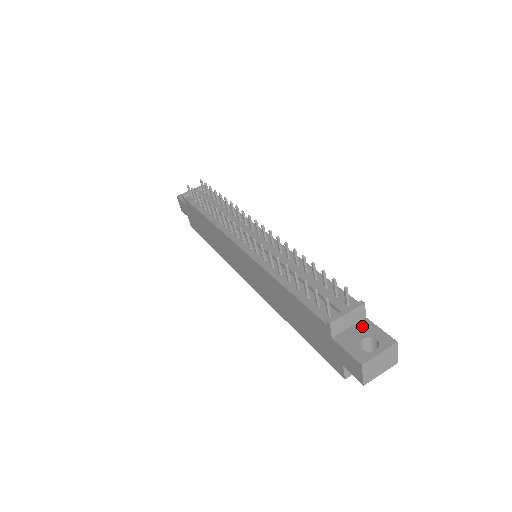
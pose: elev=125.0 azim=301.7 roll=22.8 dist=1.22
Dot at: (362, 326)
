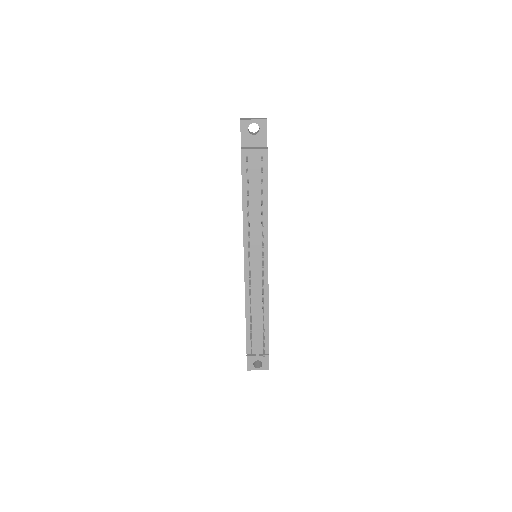
Dot at: occluded
